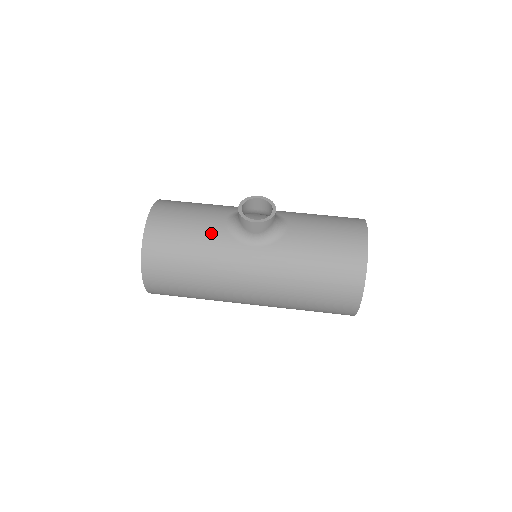
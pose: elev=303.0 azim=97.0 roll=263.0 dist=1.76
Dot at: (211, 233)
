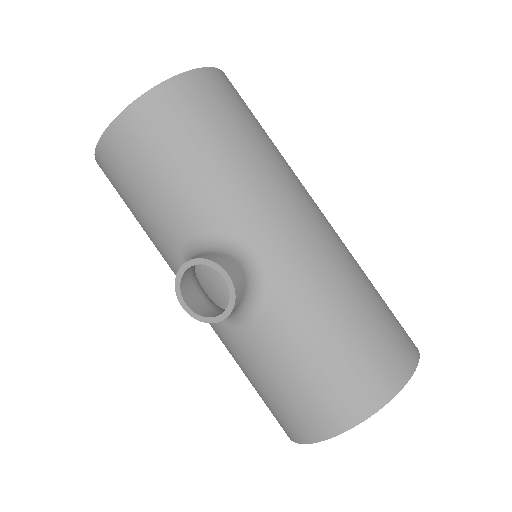
Dot at: (163, 232)
